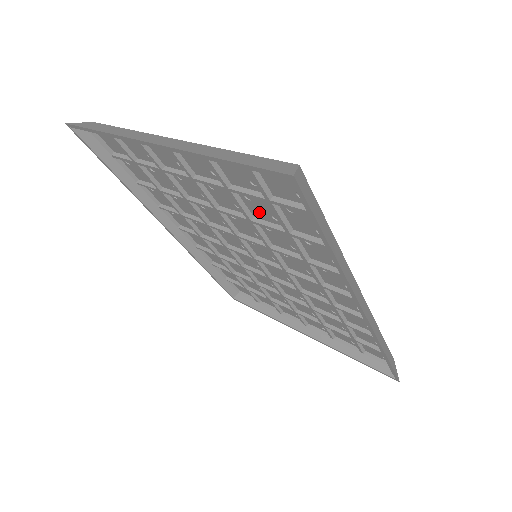
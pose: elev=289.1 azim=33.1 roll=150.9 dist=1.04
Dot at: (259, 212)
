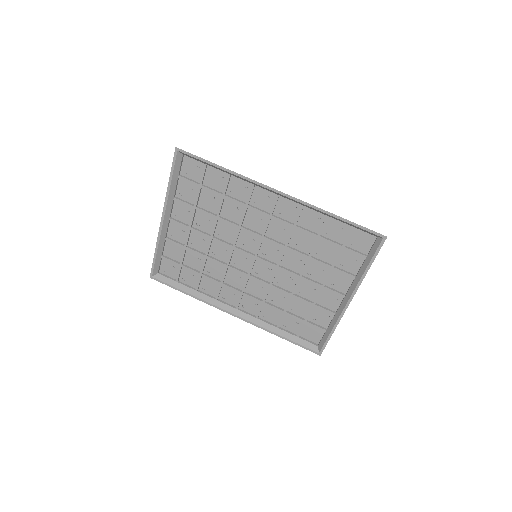
Dot at: (213, 206)
